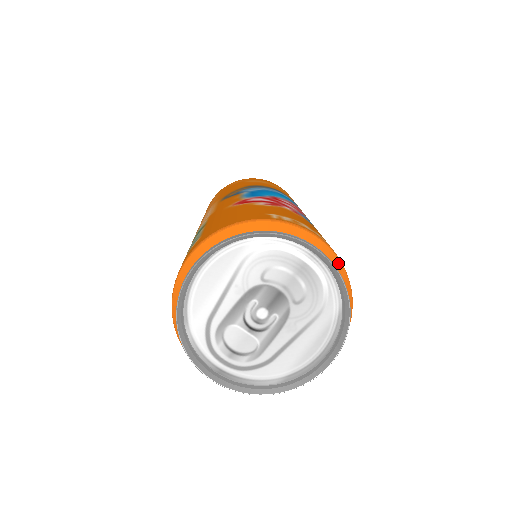
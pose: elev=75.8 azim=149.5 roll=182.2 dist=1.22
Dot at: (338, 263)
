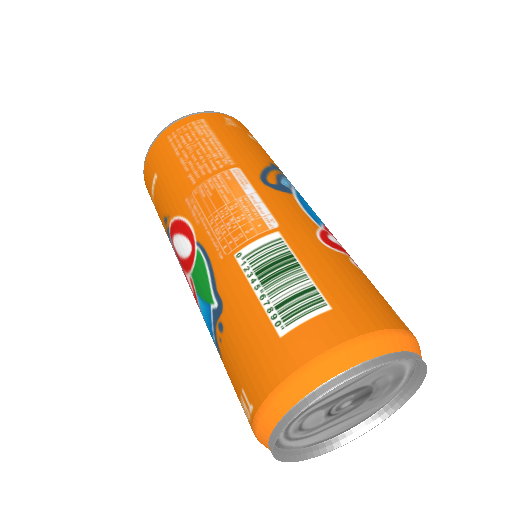
Dot at: occluded
